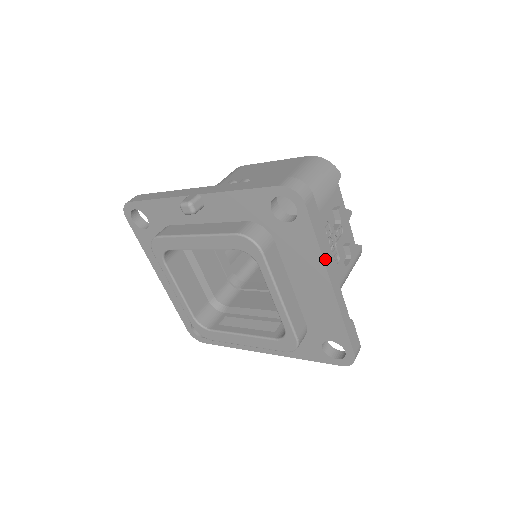
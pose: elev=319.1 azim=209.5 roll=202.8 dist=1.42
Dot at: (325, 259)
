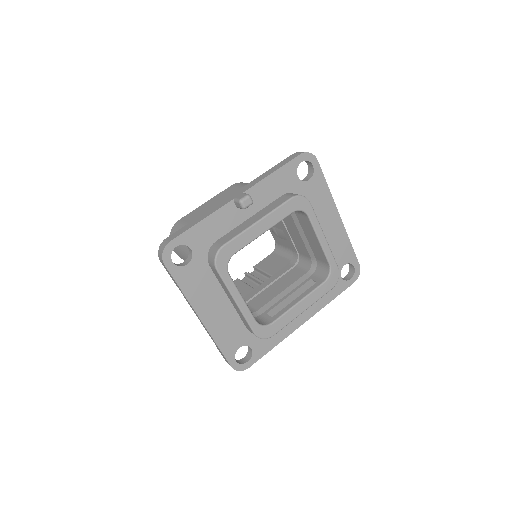
Dot at: (331, 197)
